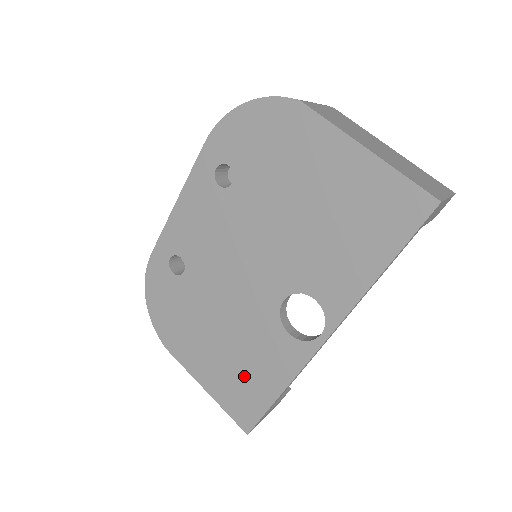
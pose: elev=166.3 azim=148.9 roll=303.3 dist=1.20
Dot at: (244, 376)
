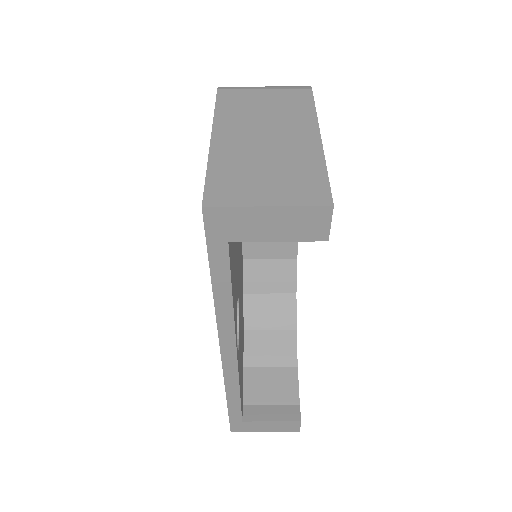
Dot at: occluded
